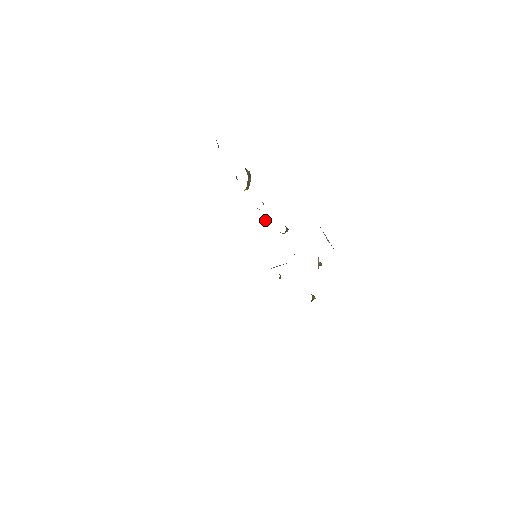
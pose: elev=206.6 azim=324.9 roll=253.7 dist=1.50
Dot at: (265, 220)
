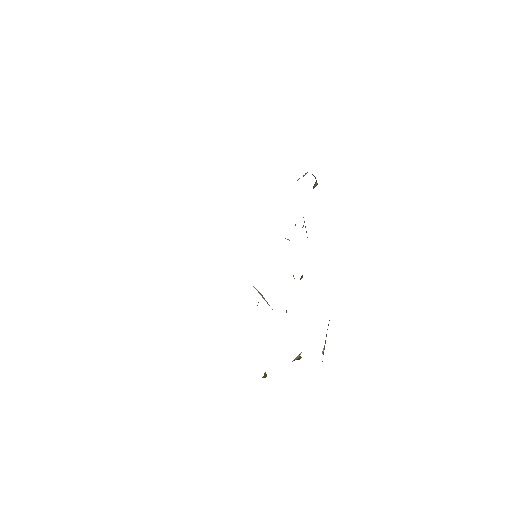
Dot at: occluded
